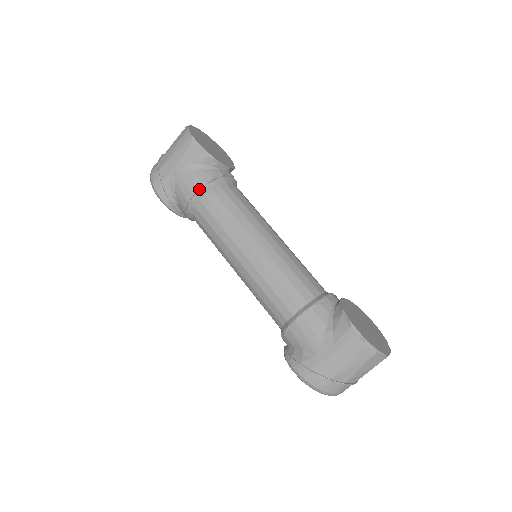
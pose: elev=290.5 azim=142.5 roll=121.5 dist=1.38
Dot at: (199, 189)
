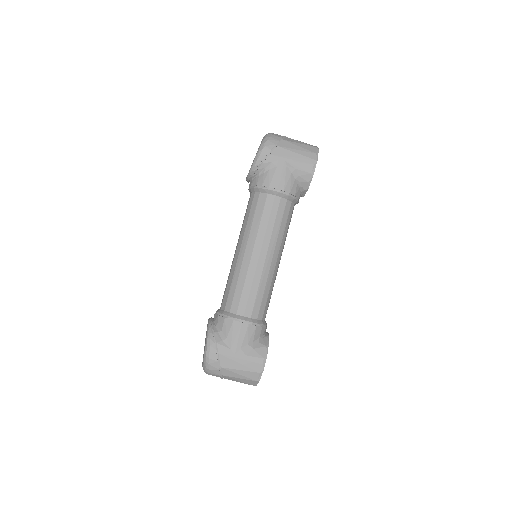
Dot at: (284, 191)
